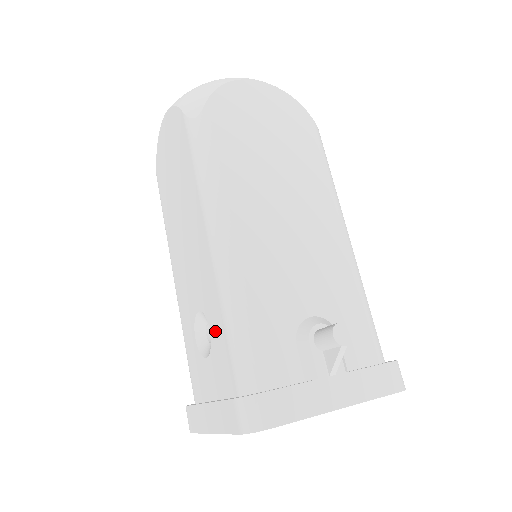
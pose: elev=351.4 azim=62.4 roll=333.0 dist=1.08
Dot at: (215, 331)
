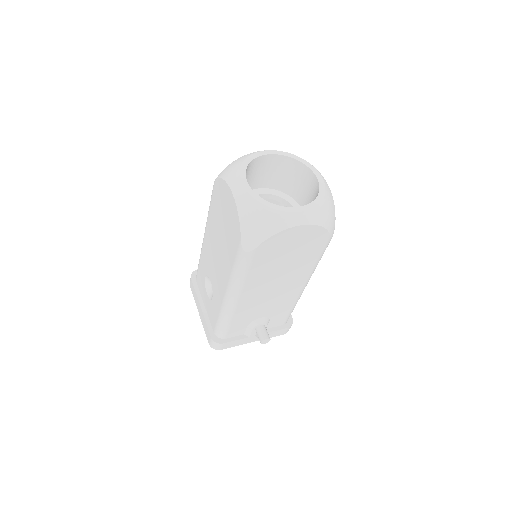
Dot at: (214, 305)
